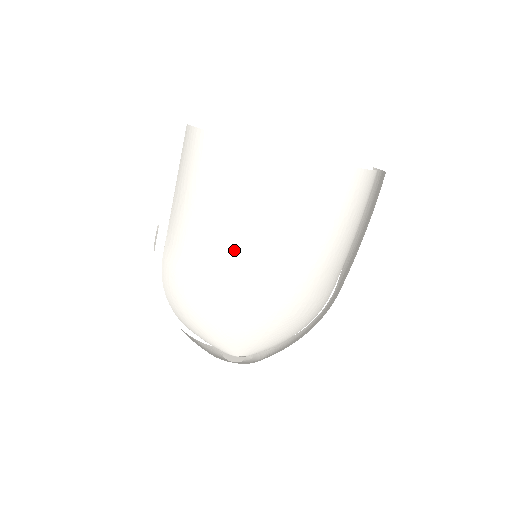
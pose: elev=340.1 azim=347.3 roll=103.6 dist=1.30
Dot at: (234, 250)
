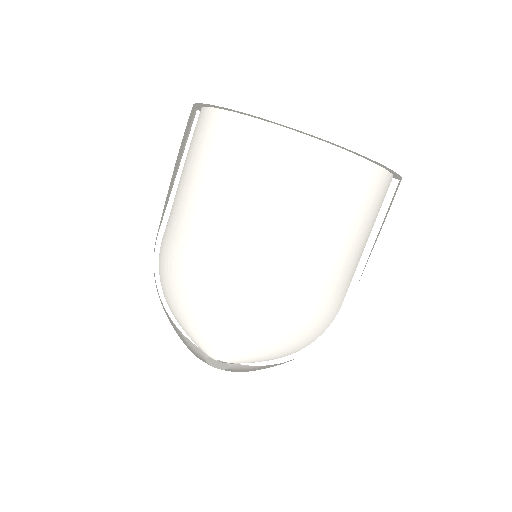
Dot at: (207, 223)
